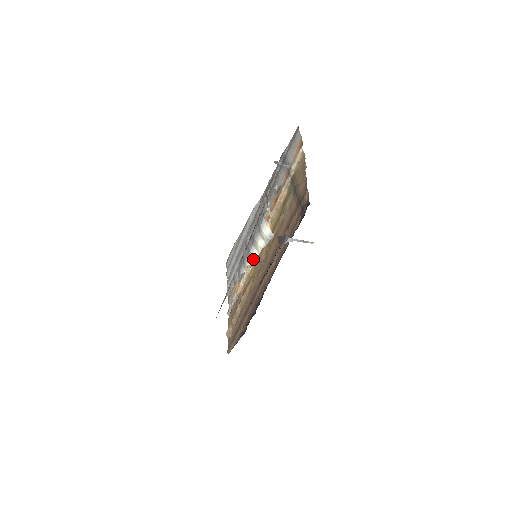
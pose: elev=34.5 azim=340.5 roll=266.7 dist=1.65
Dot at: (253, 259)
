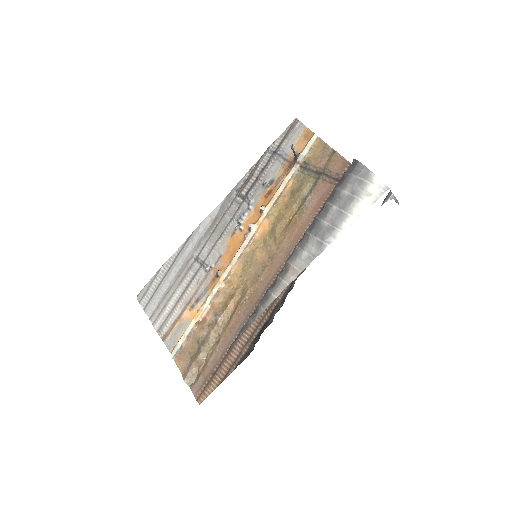
Dot at: (351, 222)
